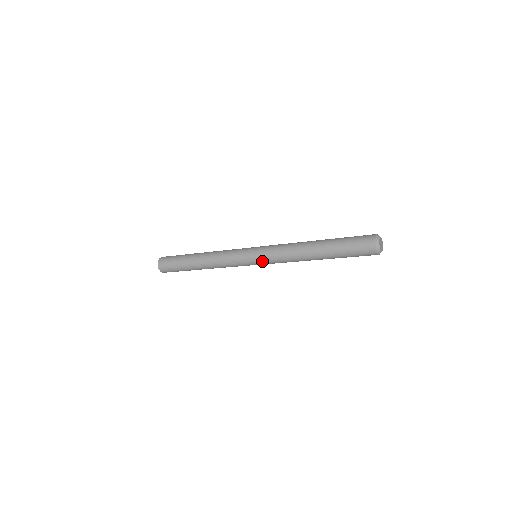
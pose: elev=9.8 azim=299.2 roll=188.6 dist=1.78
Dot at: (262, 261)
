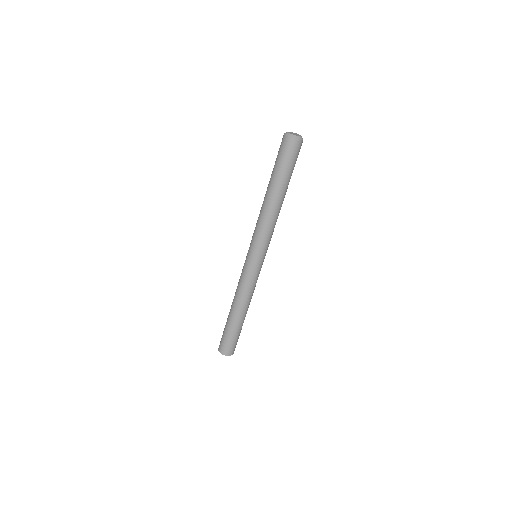
Dot at: (250, 245)
